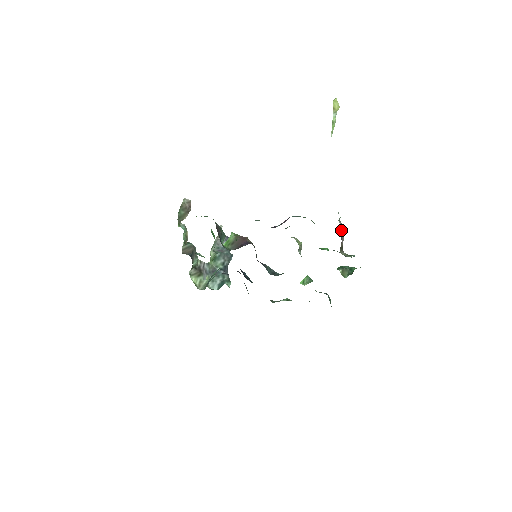
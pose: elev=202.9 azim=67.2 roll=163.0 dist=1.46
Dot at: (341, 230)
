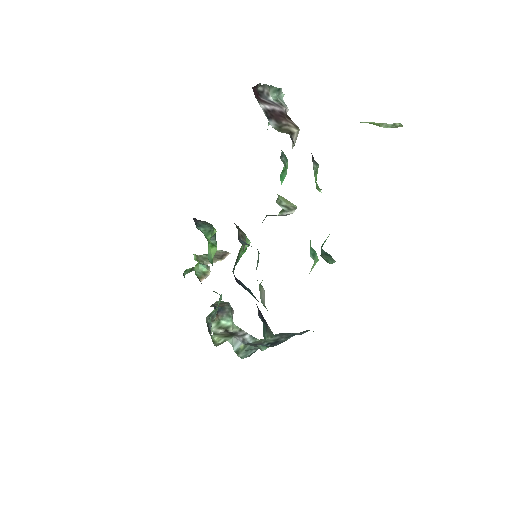
Dot at: (273, 103)
